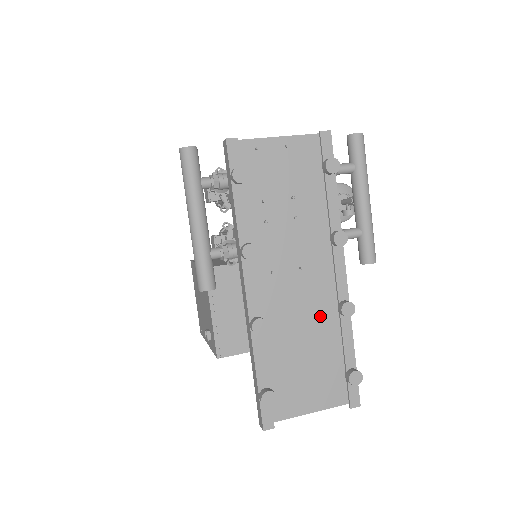
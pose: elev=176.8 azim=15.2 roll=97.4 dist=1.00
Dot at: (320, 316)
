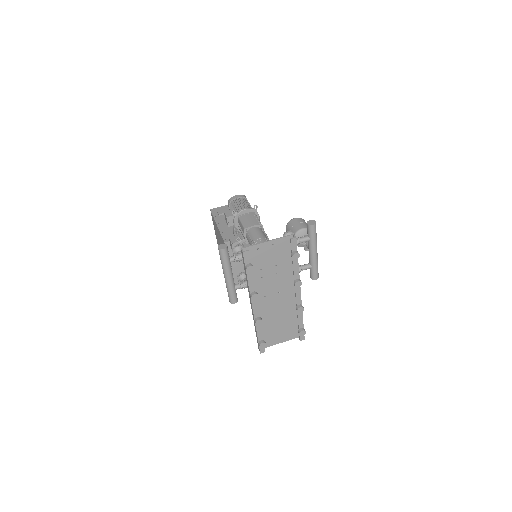
Dot at: (288, 308)
